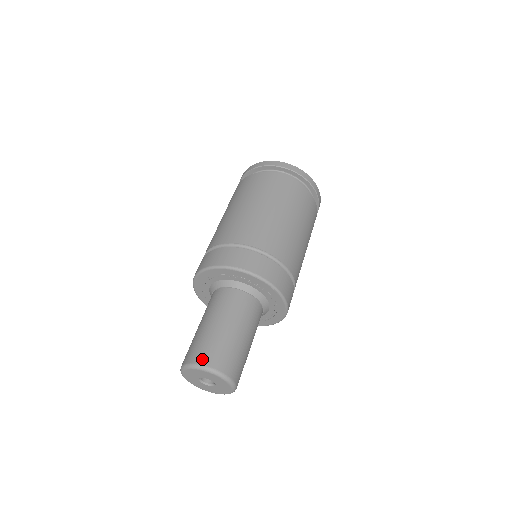
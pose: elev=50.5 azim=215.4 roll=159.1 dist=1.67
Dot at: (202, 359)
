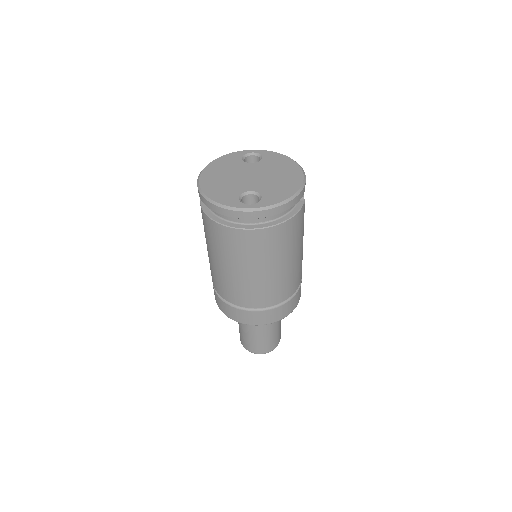
Dot at: (241, 342)
